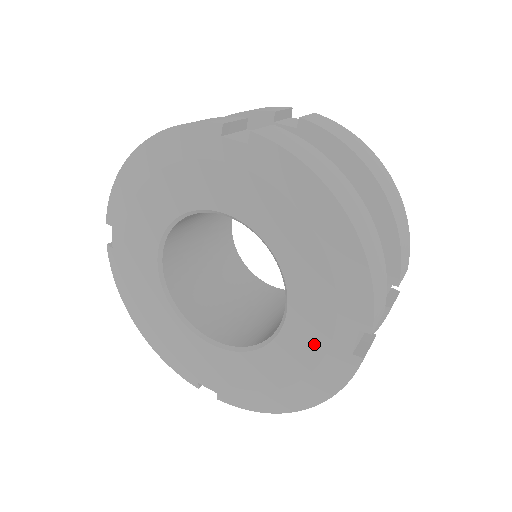
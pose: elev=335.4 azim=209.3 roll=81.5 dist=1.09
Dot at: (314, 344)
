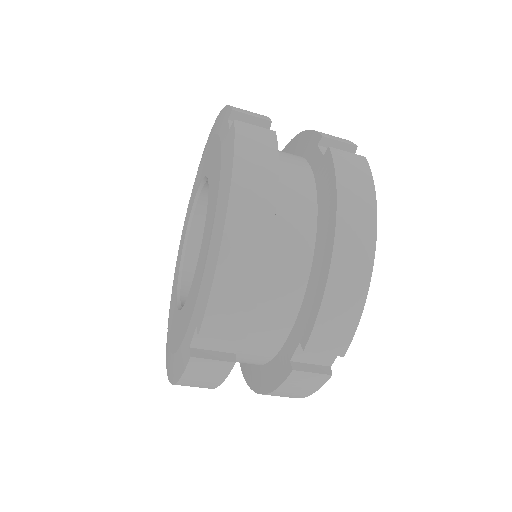
Dot at: (217, 165)
